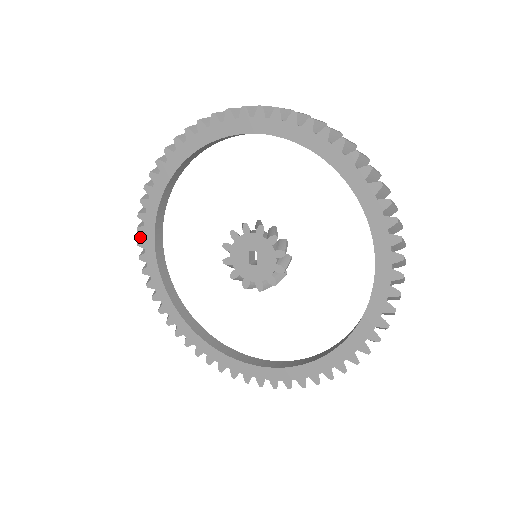
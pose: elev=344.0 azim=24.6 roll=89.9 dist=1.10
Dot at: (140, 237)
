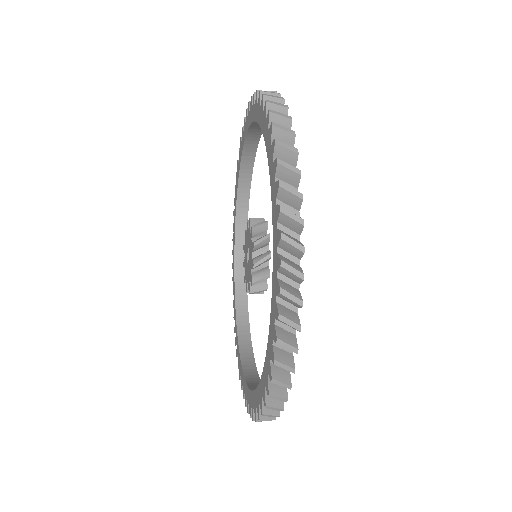
Dot at: occluded
